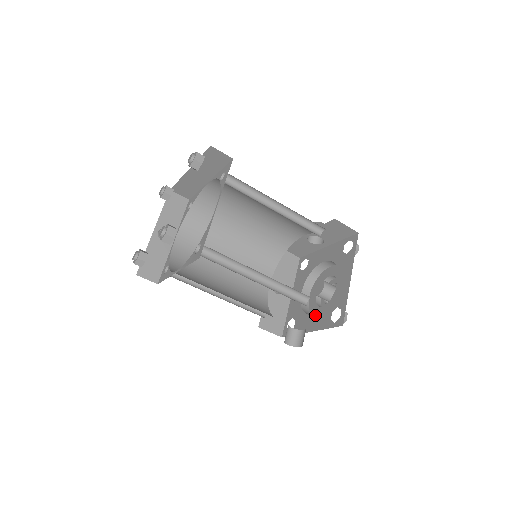
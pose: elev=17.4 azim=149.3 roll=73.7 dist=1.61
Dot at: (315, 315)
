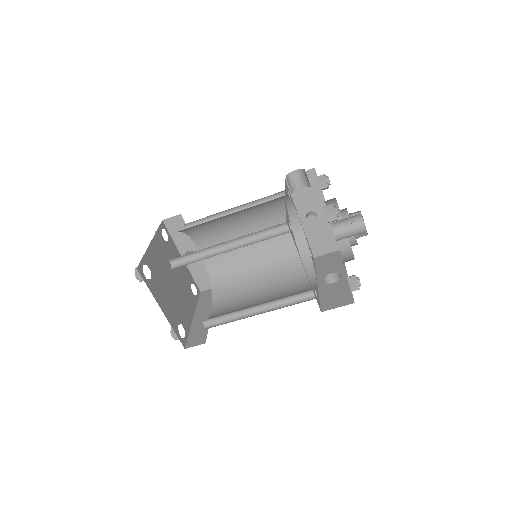
Dot at: occluded
